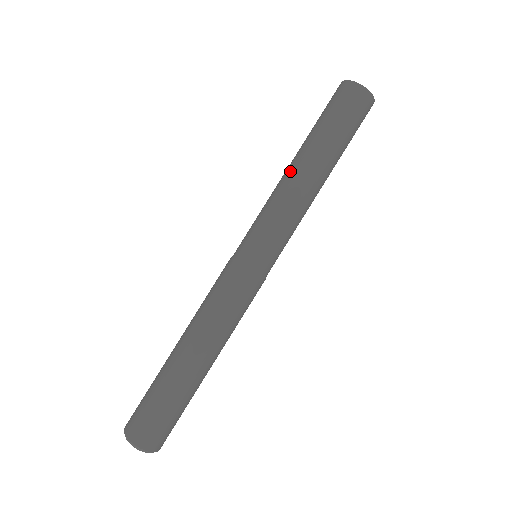
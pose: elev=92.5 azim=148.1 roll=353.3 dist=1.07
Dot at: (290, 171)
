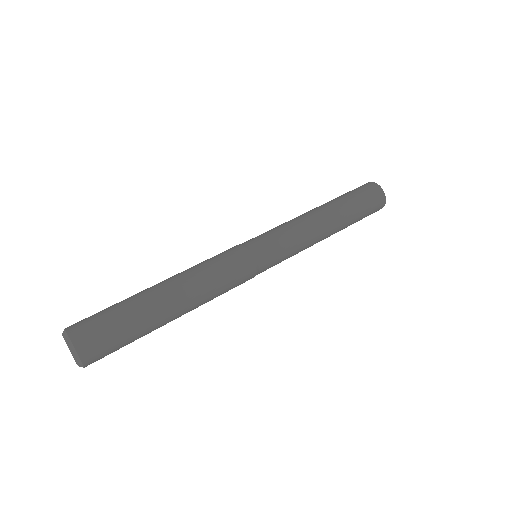
Dot at: occluded
